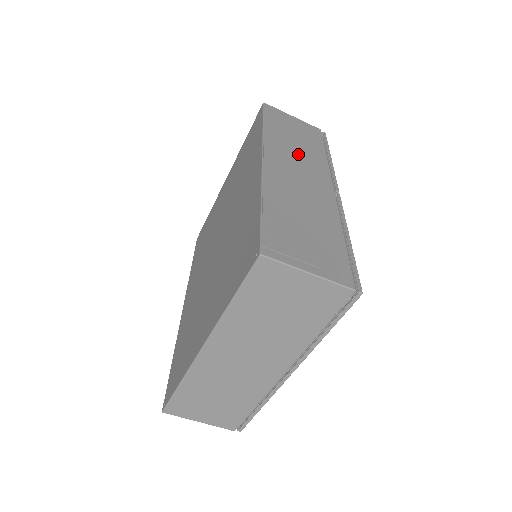
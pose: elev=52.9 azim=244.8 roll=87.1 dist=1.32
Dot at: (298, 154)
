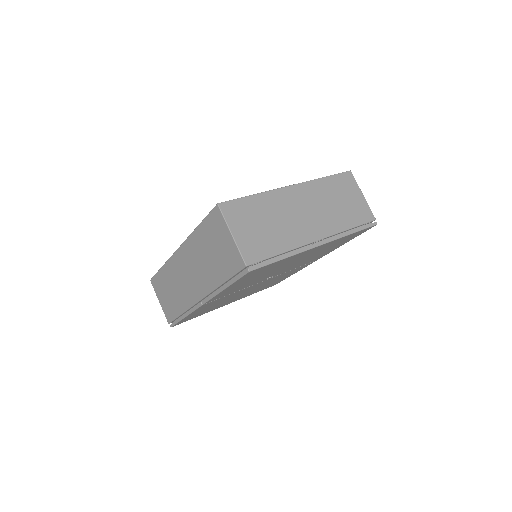
Dot at: occluded
